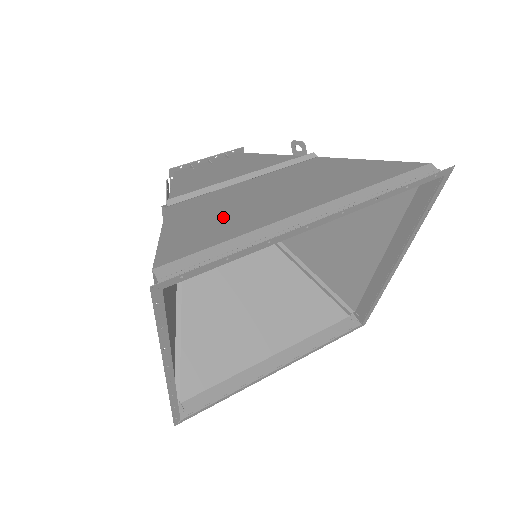
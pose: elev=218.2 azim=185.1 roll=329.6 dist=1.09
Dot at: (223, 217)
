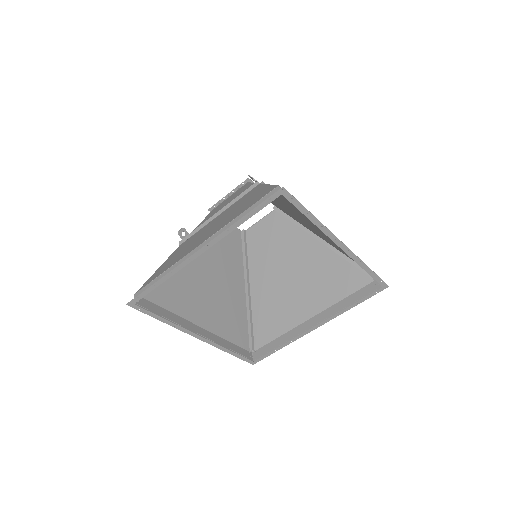
Dot at: (179, 254)
